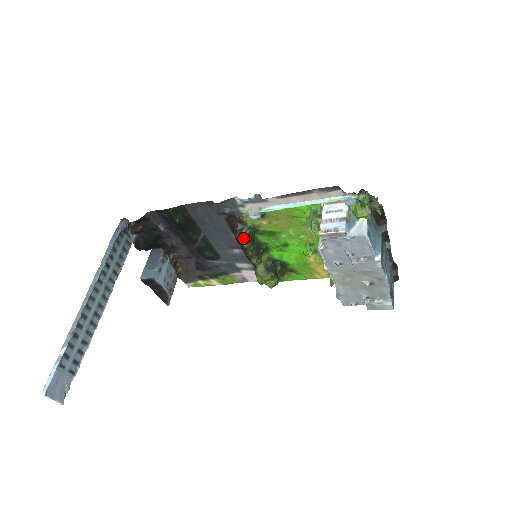
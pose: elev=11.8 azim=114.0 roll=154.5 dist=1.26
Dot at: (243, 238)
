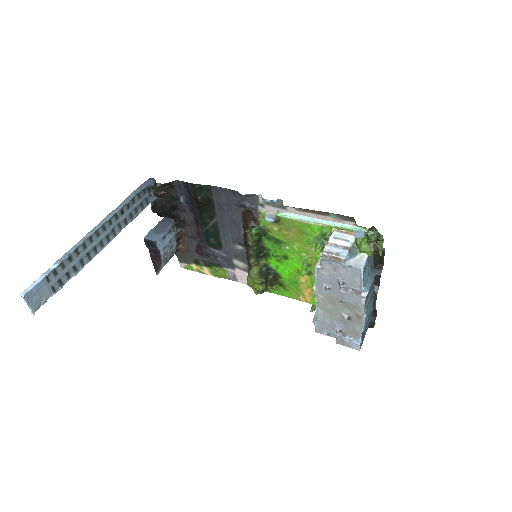
Dot at: (251, 235)
